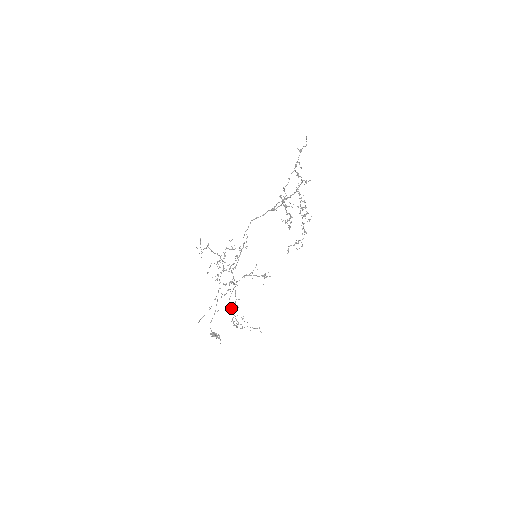
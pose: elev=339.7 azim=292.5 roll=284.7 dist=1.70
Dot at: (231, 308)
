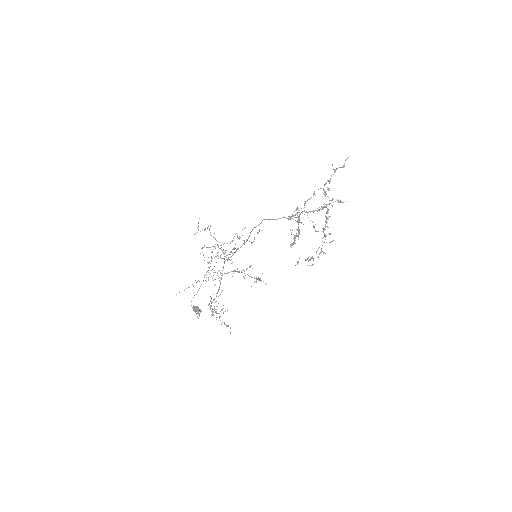
Dot at: occluded
